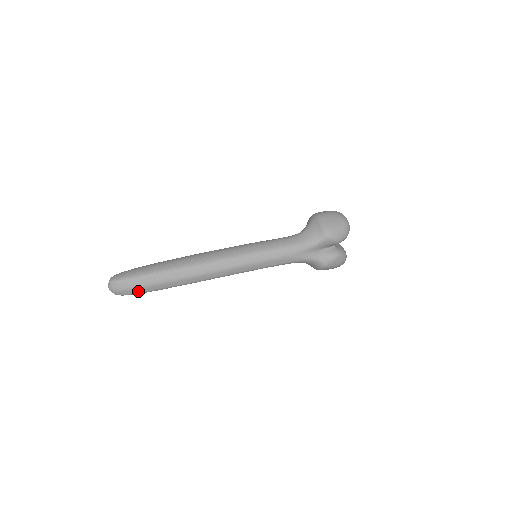
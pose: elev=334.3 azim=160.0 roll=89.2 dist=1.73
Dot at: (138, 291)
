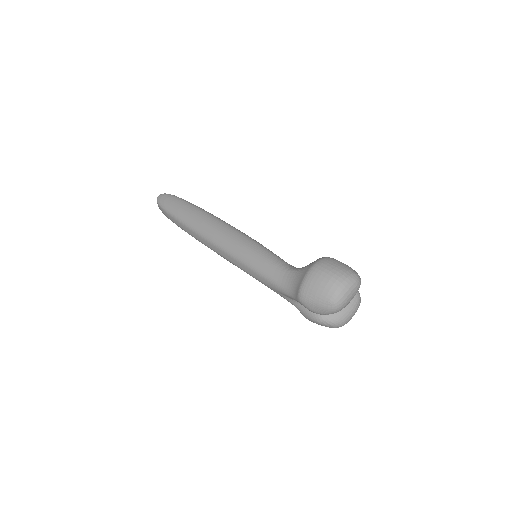
Dot at: occluded
